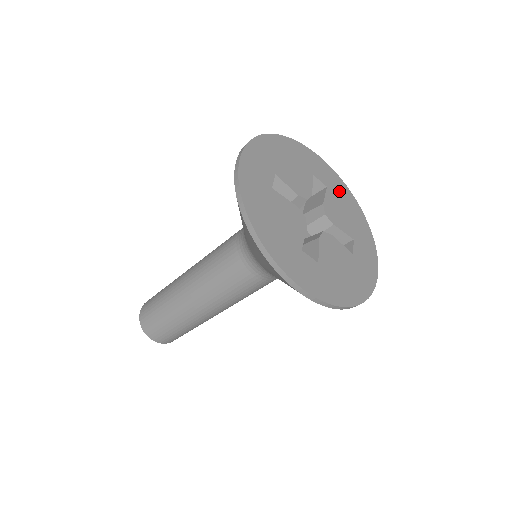
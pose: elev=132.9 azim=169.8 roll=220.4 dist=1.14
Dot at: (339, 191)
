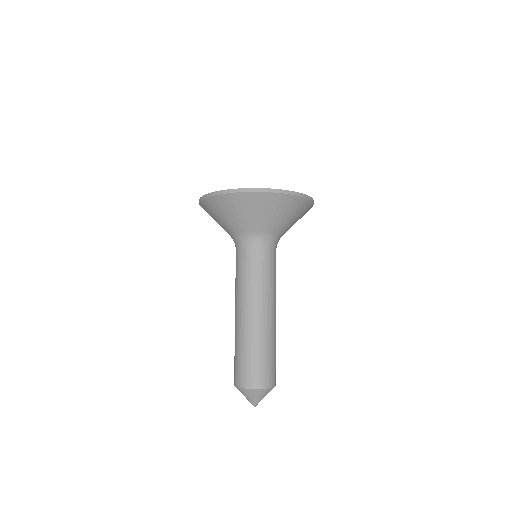
Dot at: occluded
